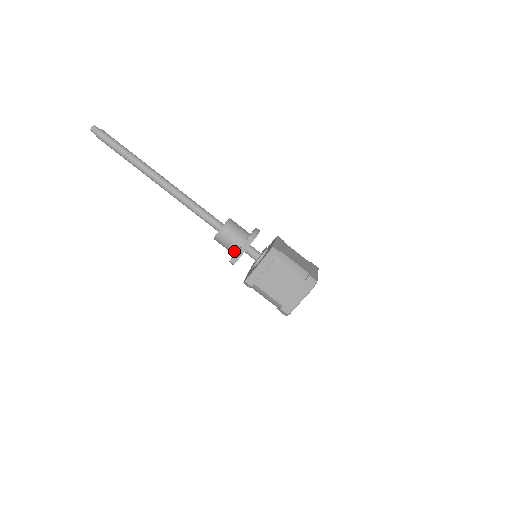
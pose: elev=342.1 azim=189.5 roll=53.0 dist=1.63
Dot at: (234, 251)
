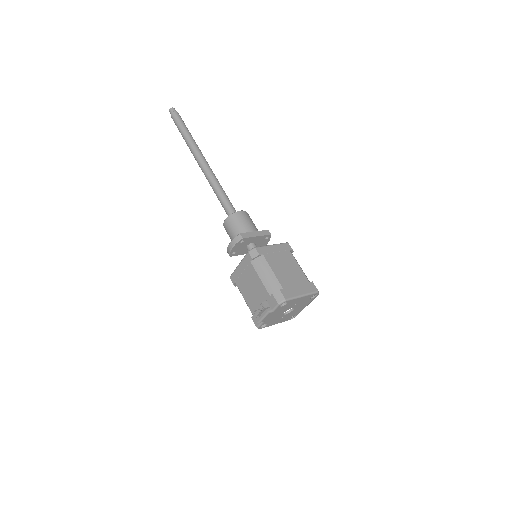
Dot at: (246, 231)
